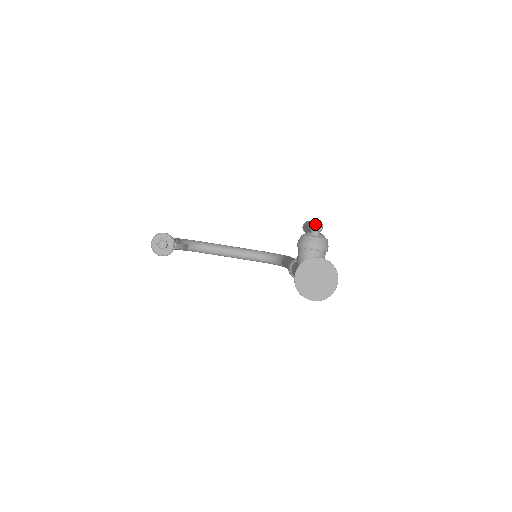
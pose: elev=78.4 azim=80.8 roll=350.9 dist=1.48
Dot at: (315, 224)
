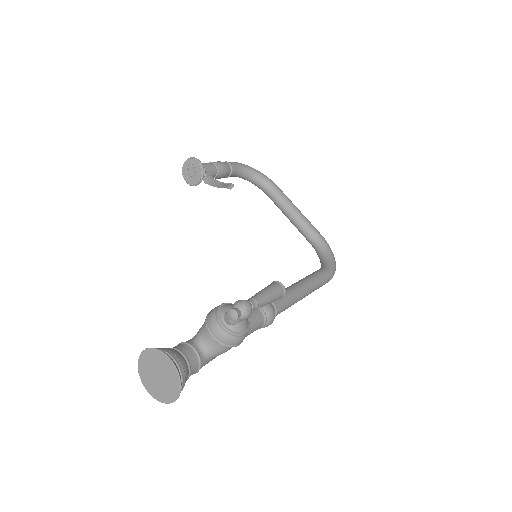
Dot at: (230, 310)
